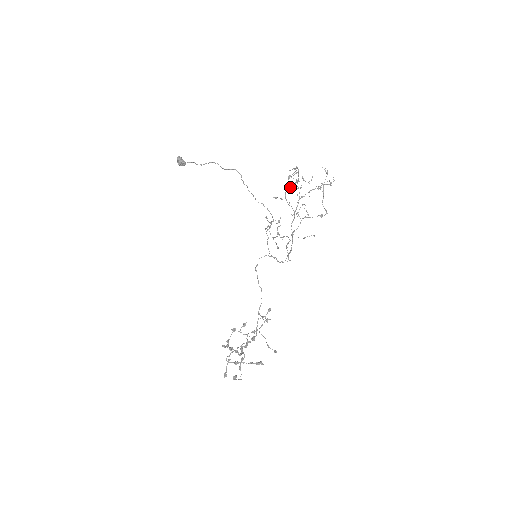
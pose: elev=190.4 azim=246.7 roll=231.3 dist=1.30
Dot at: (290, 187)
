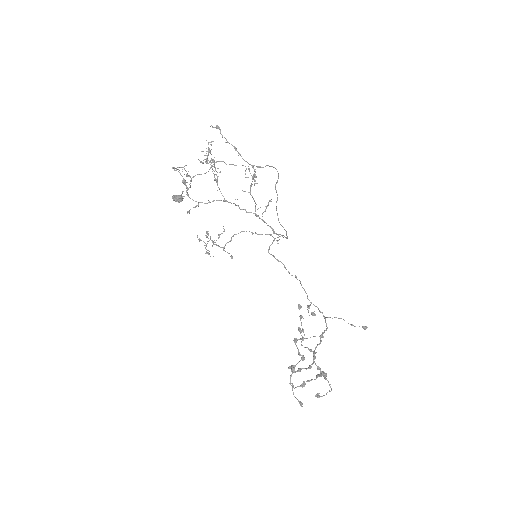
Dot at: (186, 192)
